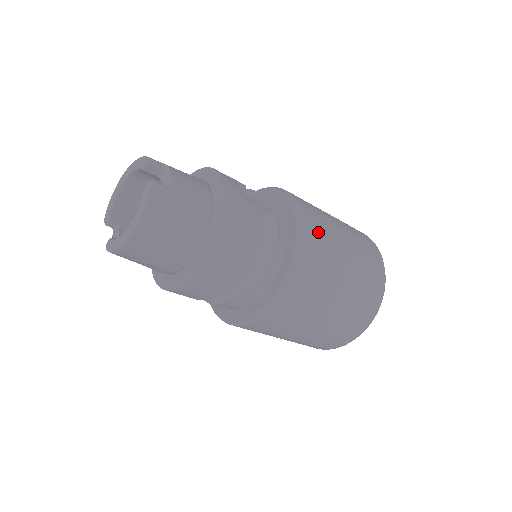
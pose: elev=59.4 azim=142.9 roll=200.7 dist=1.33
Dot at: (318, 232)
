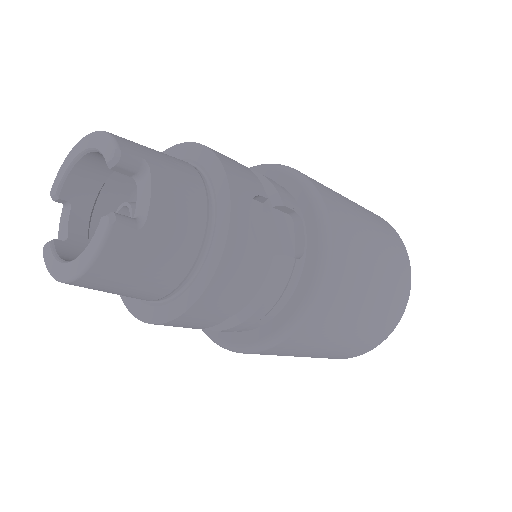
Dot at: (341, 284)
